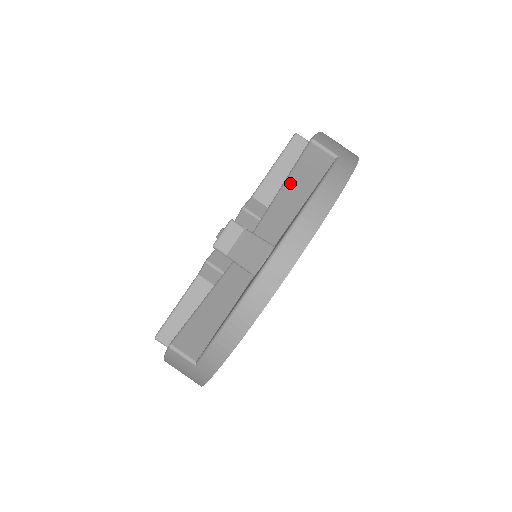
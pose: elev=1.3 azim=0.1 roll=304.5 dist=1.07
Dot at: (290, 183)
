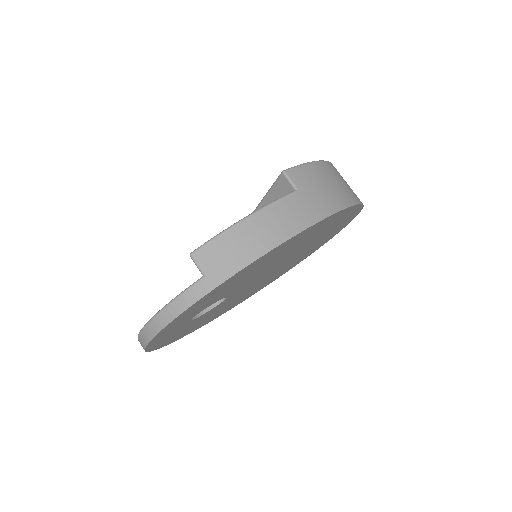
Dot at: occluded
